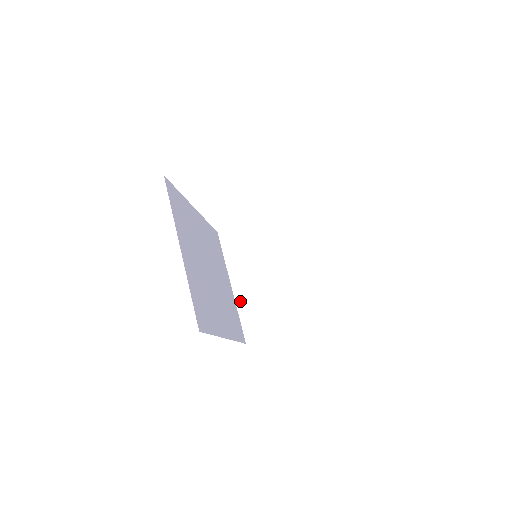
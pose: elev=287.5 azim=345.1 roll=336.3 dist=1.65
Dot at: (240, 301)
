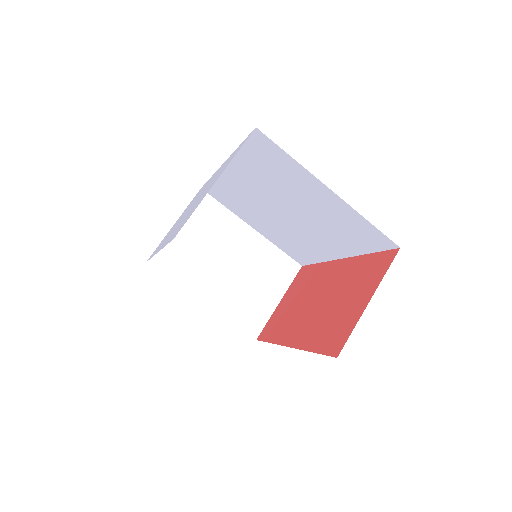
Dot at: (222, 309)
